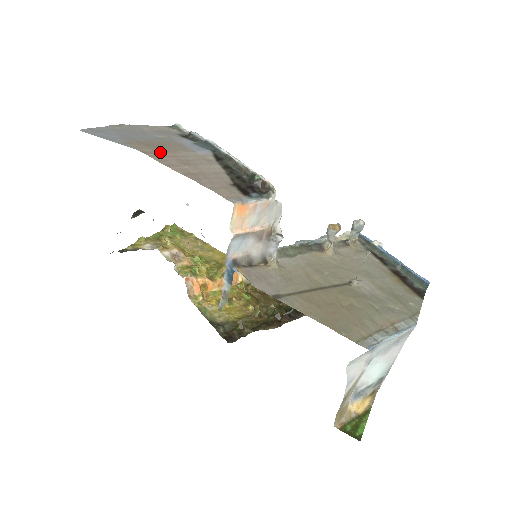
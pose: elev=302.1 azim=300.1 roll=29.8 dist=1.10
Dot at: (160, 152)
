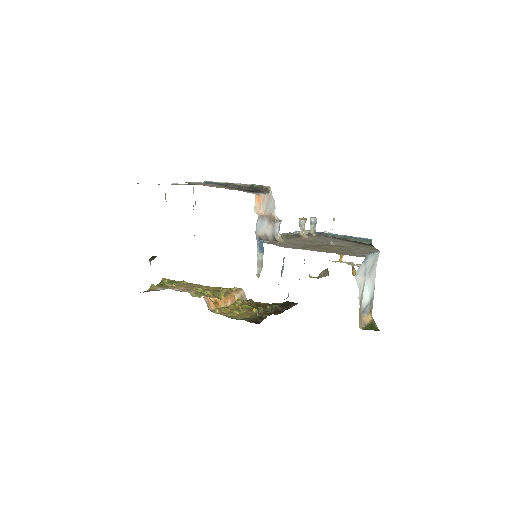
Dot at: (190, 182)
